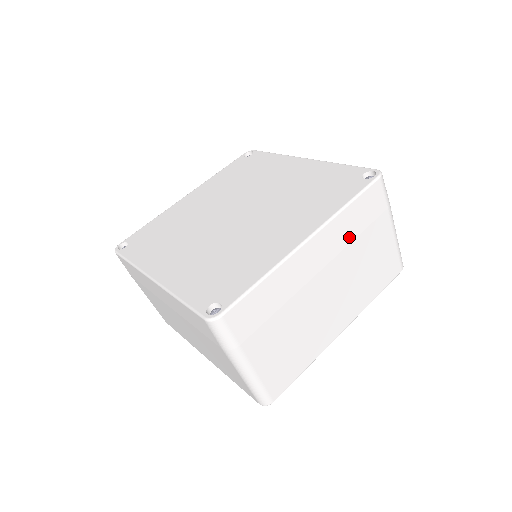
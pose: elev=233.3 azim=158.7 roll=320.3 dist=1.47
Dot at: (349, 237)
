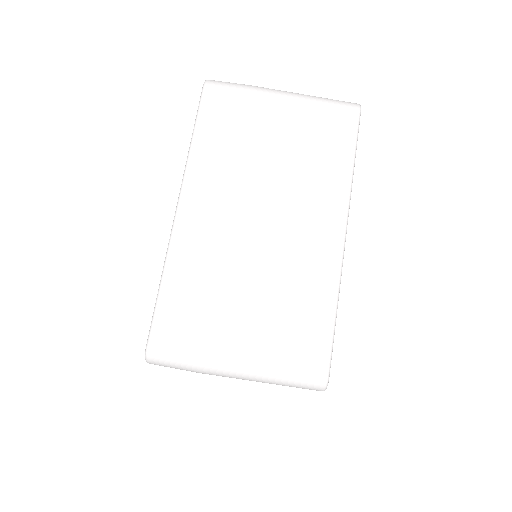
Dot at: (229, 157)
